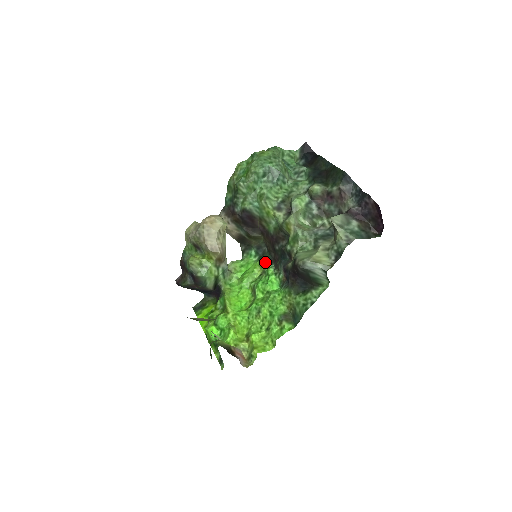
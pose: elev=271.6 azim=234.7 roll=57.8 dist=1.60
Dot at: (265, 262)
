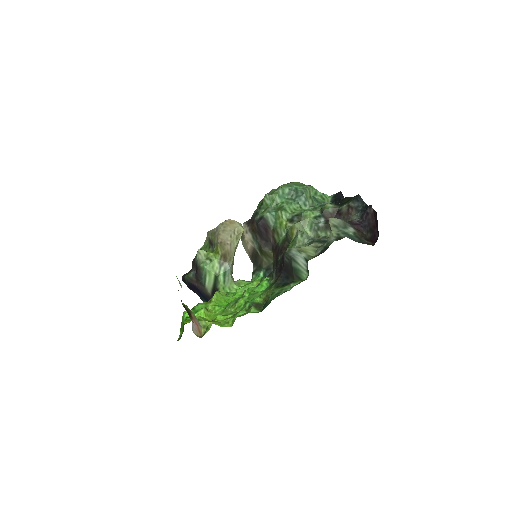
Dot at: occluded
